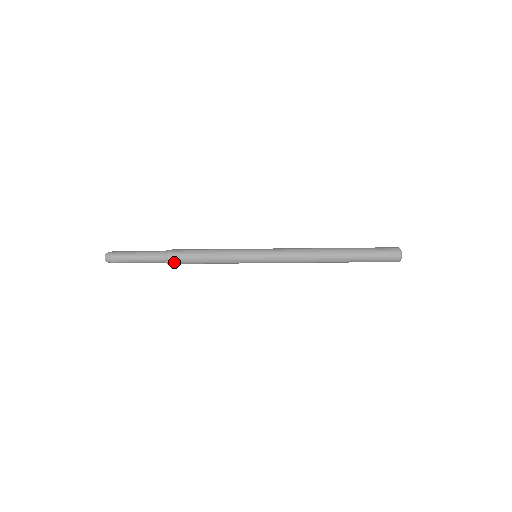
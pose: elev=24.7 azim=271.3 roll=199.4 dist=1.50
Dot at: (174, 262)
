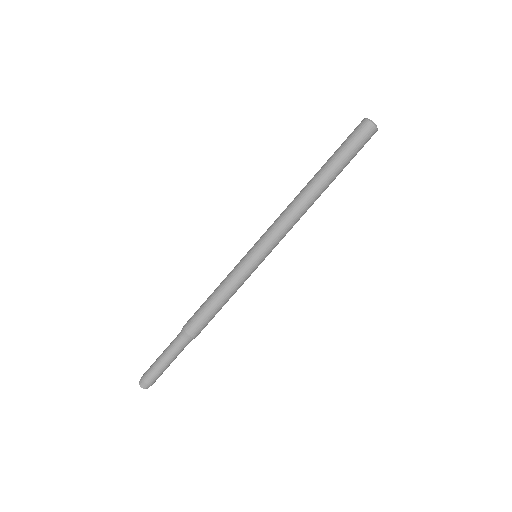
Dot at: (192, 329)
